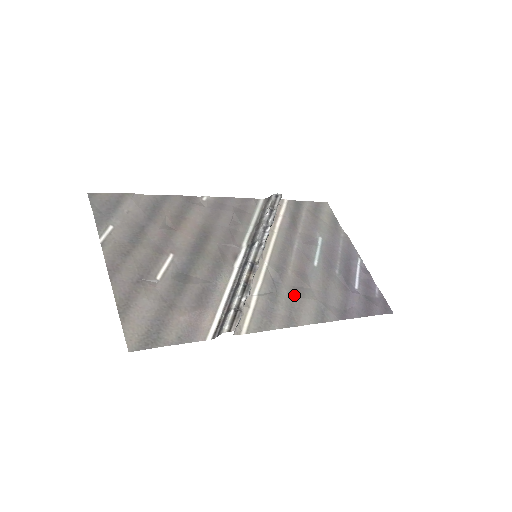
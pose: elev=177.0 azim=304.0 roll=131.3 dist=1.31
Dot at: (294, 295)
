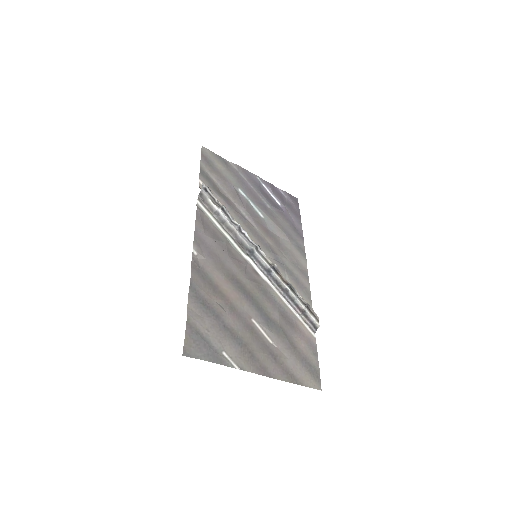
Dot at: (287, 255)
